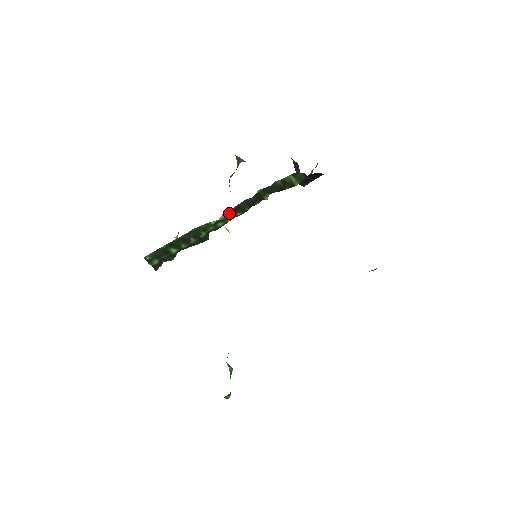
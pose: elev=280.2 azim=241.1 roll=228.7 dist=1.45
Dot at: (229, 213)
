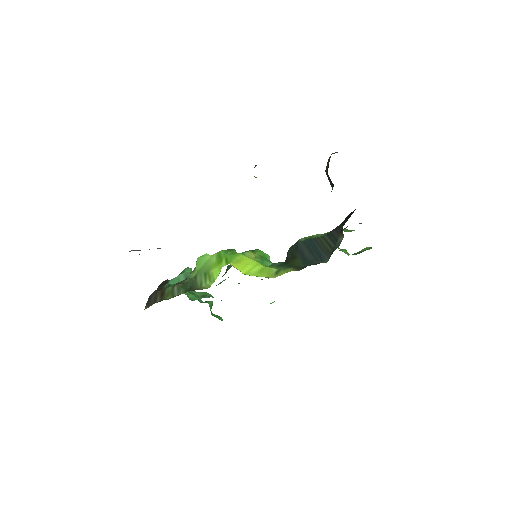
Dot at: occluded
